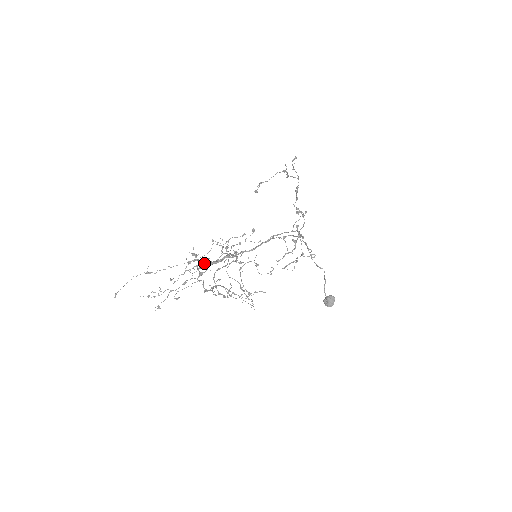
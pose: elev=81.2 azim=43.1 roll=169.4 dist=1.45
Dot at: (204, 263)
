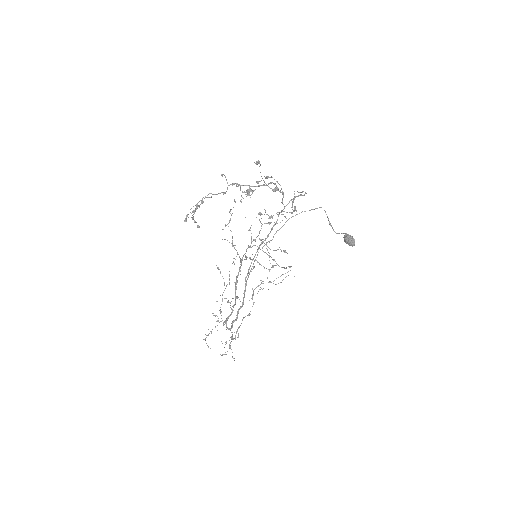
Dot at: occluded
